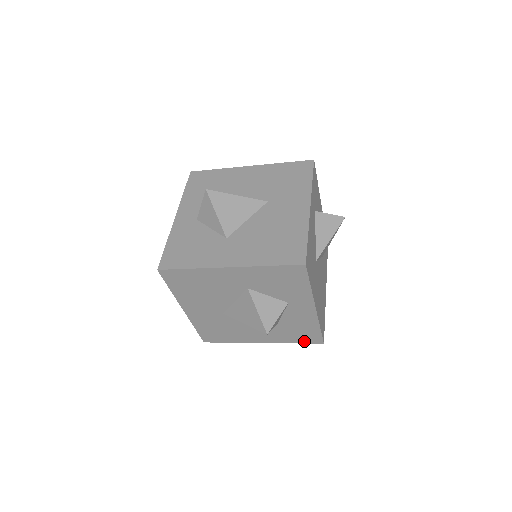
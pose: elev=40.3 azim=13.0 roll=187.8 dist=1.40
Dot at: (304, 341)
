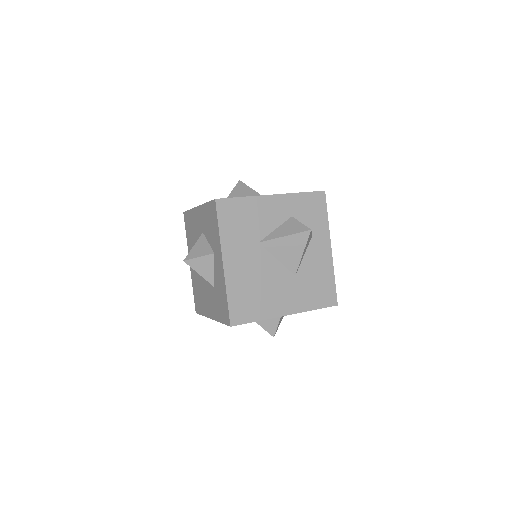
Dot at: (224, 320)
